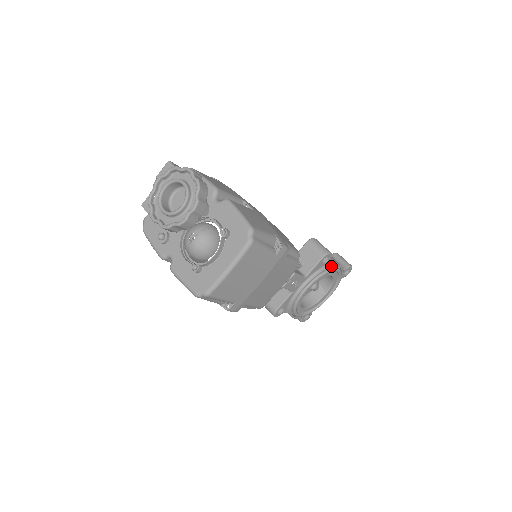
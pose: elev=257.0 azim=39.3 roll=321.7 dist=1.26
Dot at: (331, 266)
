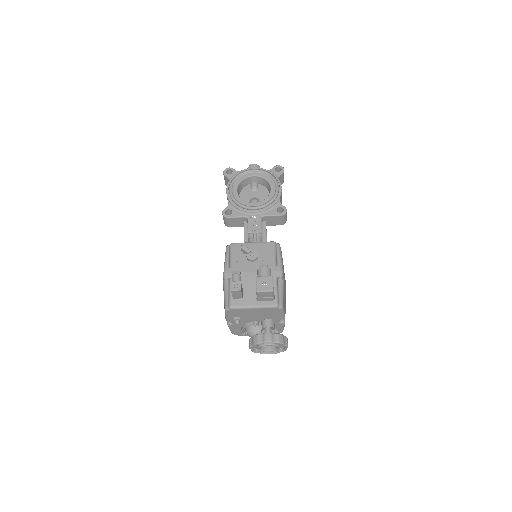
Dot at: occluded
